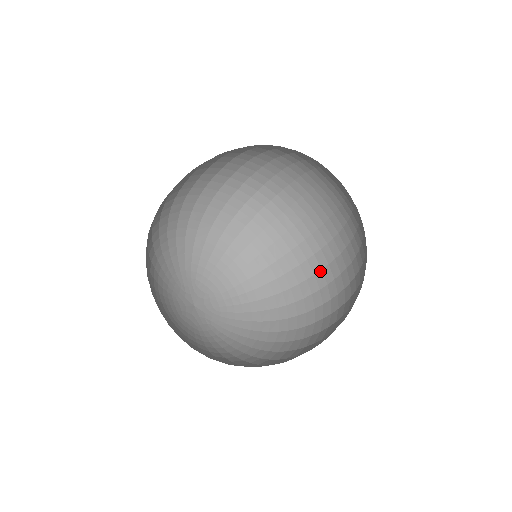
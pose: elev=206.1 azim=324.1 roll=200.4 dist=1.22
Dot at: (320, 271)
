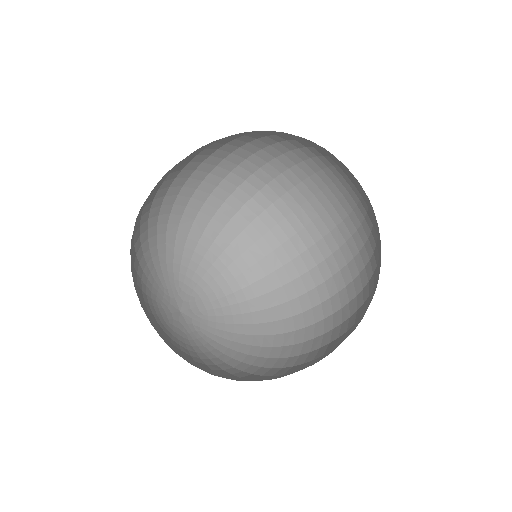
Dot at: (315, 267)
